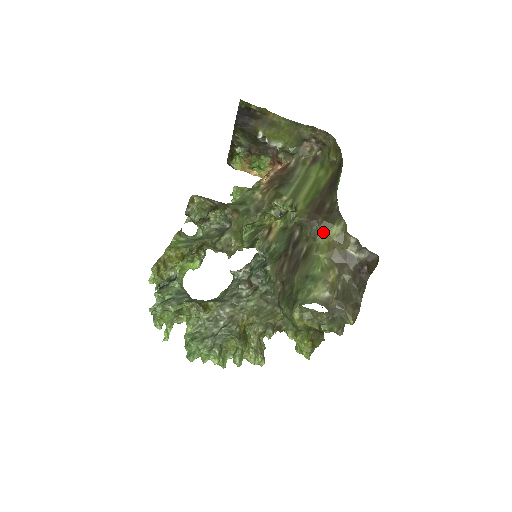
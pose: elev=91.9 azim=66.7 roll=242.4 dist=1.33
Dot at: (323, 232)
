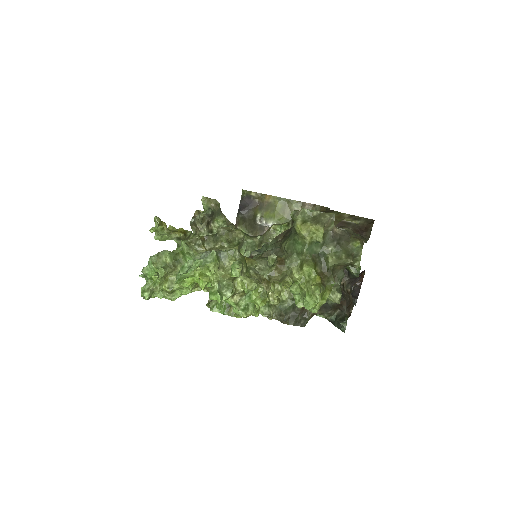
Dot at: occluded
